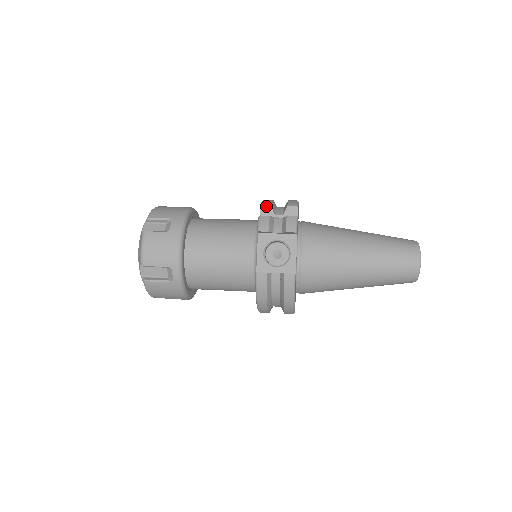
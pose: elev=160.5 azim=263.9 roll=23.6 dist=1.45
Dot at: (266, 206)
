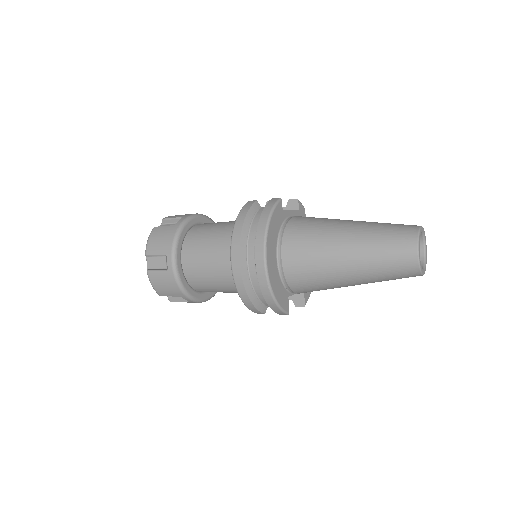
Dot at: occluded
